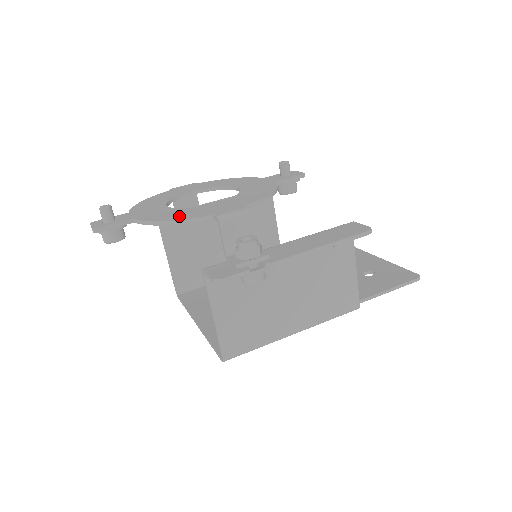
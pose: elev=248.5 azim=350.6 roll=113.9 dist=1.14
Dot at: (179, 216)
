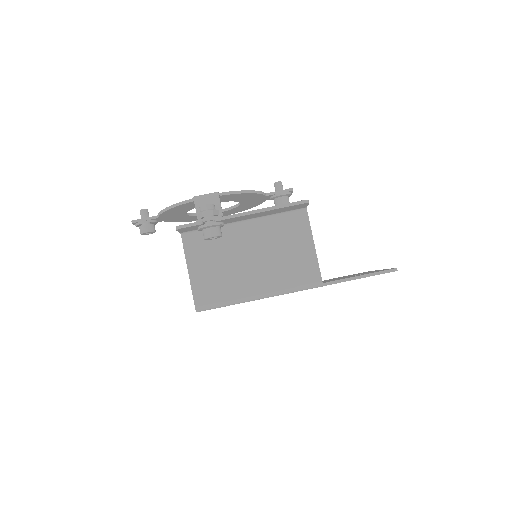
Dot at: occluded
